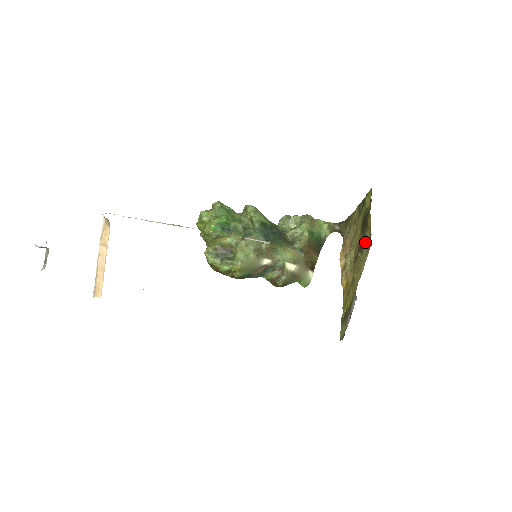
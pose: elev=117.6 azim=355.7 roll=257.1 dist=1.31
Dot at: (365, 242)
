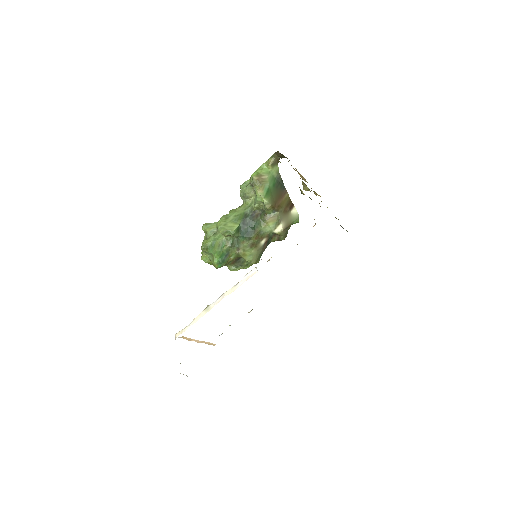
Dot at: occluded
